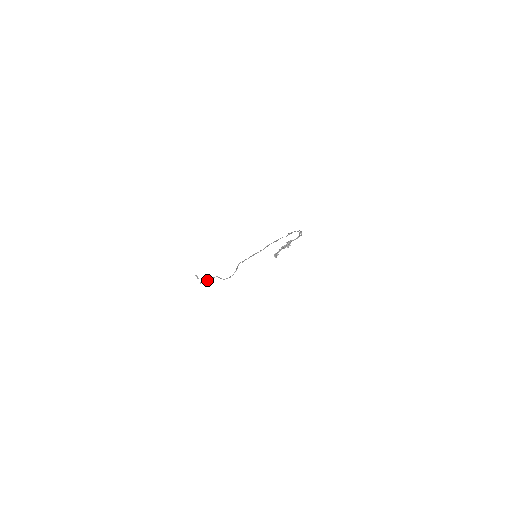
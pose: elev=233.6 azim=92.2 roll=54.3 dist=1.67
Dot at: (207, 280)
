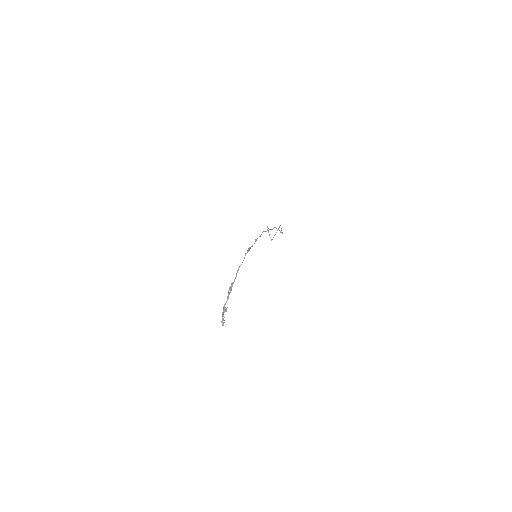
Dot at: (275, 234)
